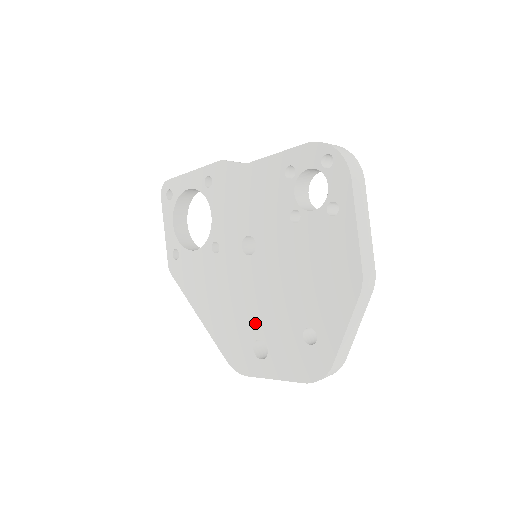
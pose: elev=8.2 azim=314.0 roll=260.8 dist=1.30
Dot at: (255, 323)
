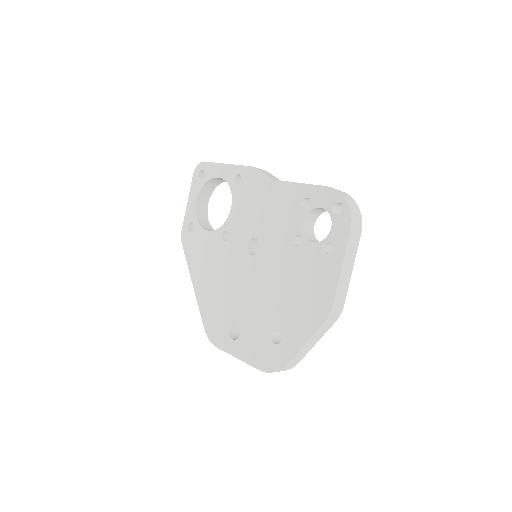
Dot at: (237, 309)
